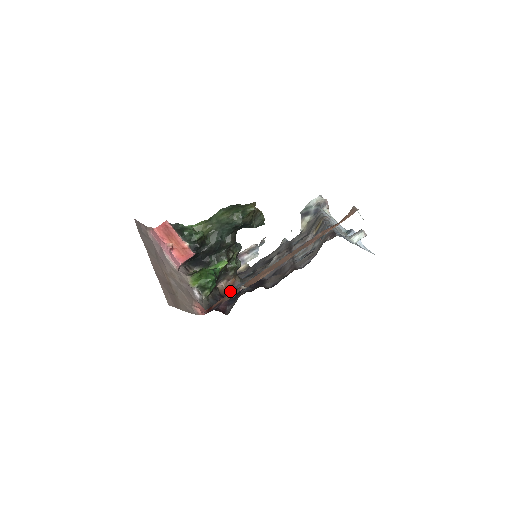
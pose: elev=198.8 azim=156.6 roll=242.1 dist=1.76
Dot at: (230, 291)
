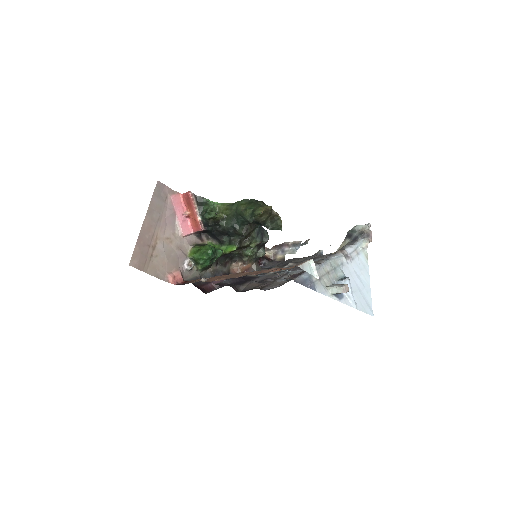
Dot at: occluded
